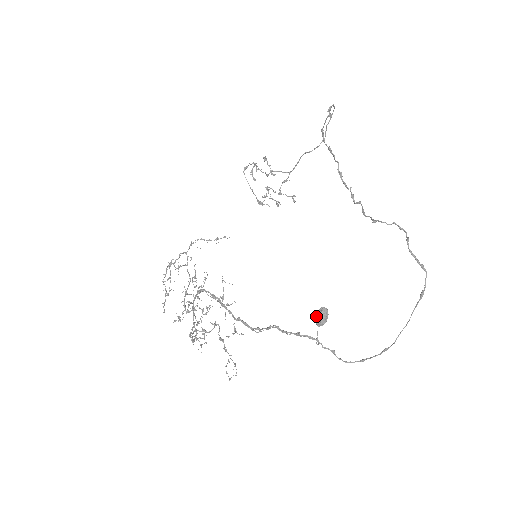
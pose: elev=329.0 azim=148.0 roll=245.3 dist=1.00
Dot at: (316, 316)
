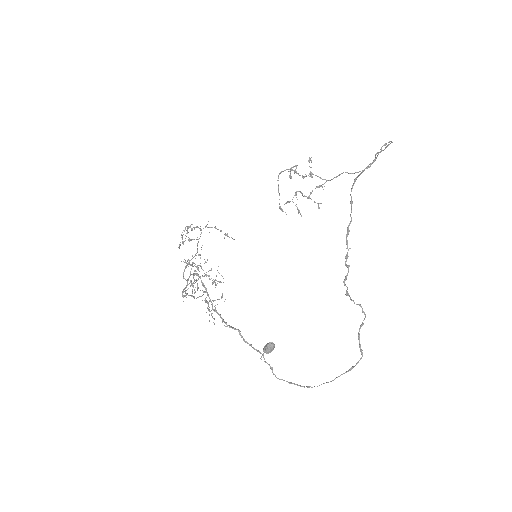
Dot at: (265, 345)
